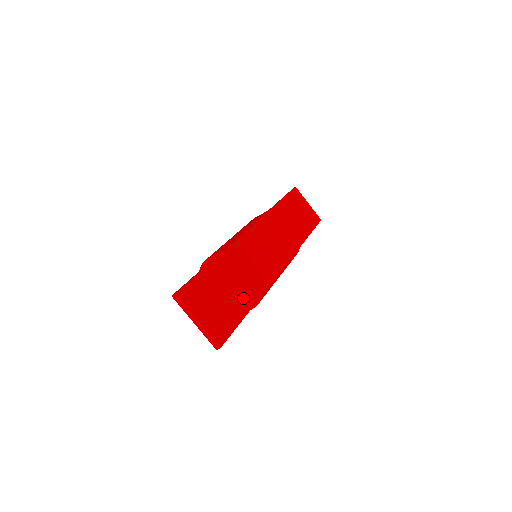
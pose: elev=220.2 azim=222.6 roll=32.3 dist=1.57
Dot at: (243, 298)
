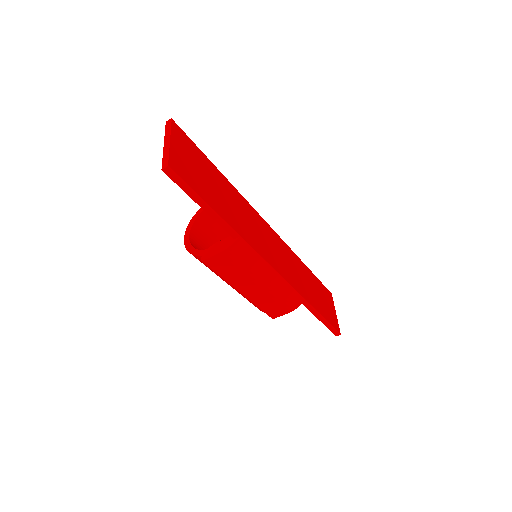
Dot at: (220, 206)
